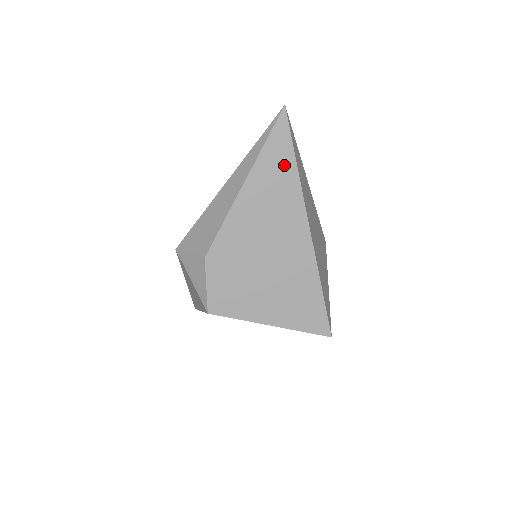
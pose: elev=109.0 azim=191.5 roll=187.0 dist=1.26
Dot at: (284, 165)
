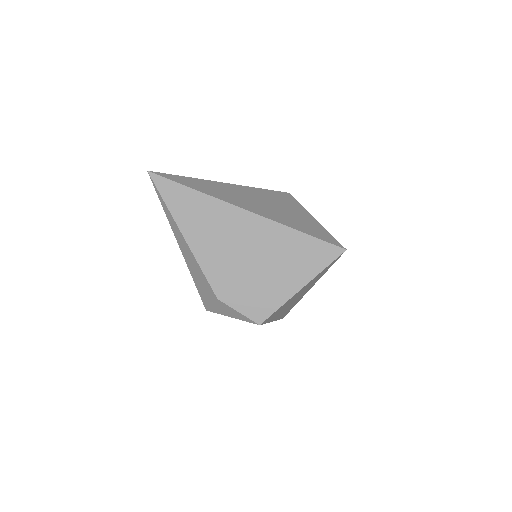
Dot at: (189, 199)
